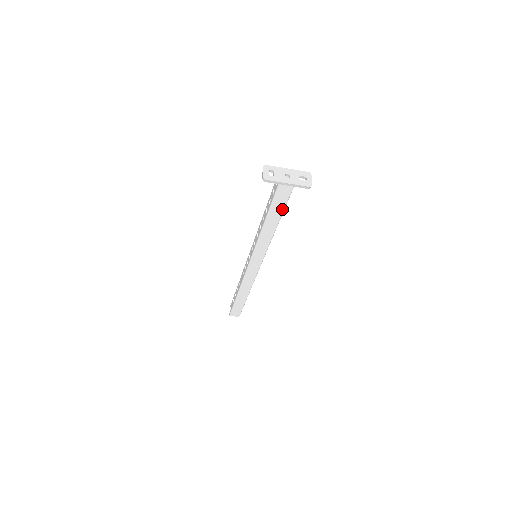
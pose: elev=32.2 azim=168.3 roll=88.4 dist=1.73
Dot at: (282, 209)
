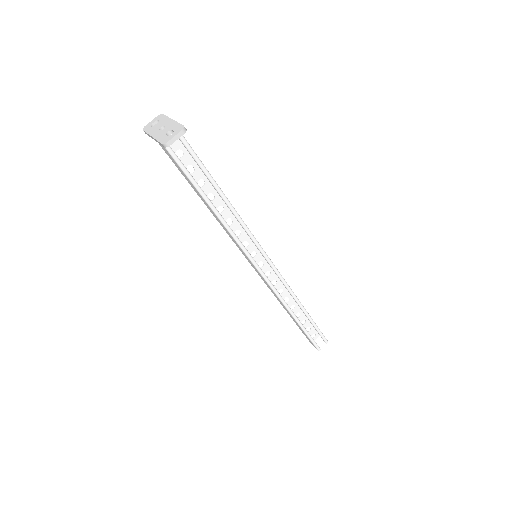
Dot at: (189, 180)
